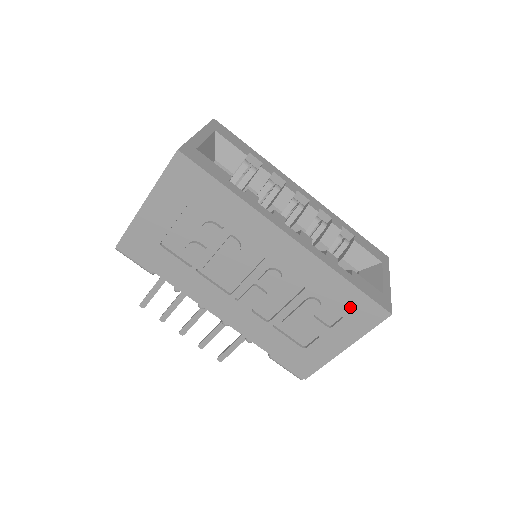
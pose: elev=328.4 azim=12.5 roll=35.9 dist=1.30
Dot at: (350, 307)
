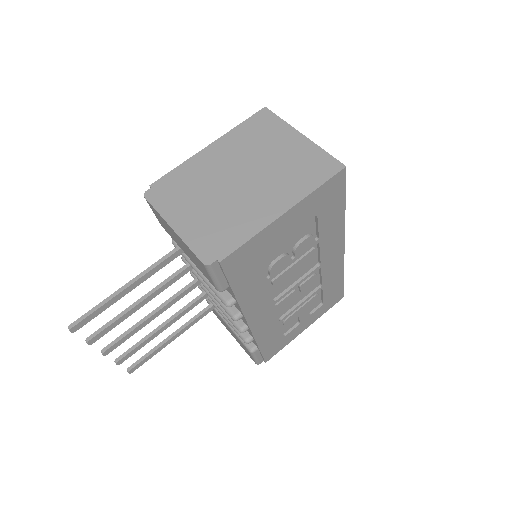
Dot at: (331, 297)
